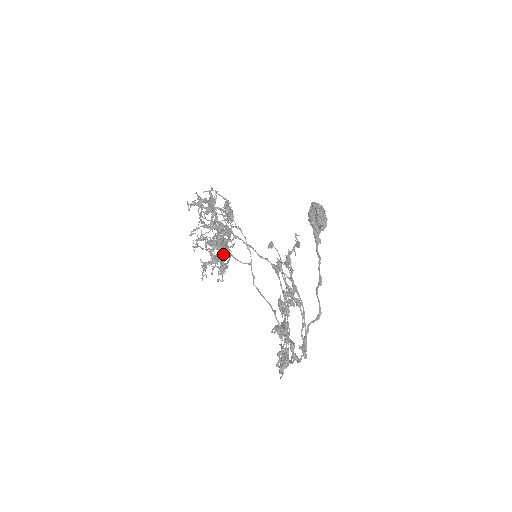
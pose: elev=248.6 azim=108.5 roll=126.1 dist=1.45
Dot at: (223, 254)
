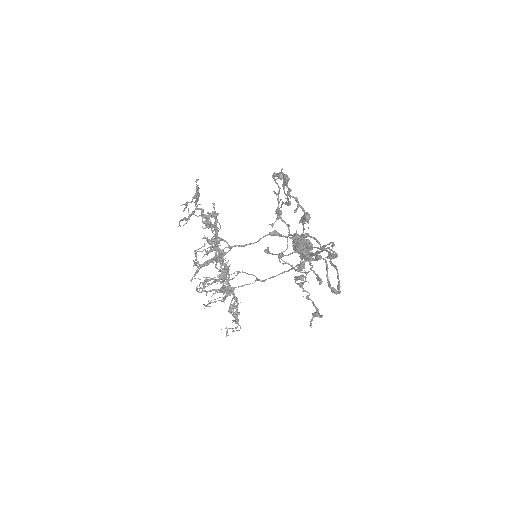
Dot at: occluded
